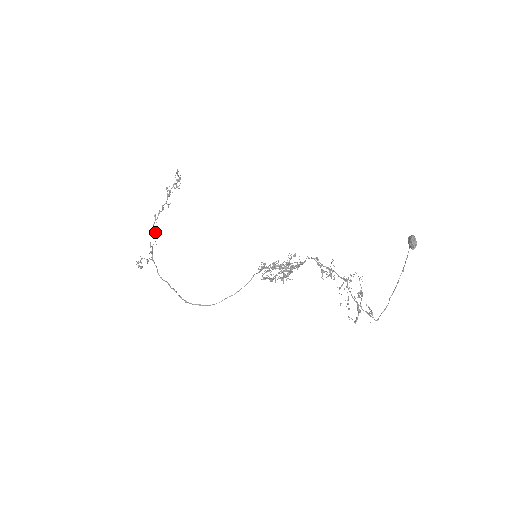
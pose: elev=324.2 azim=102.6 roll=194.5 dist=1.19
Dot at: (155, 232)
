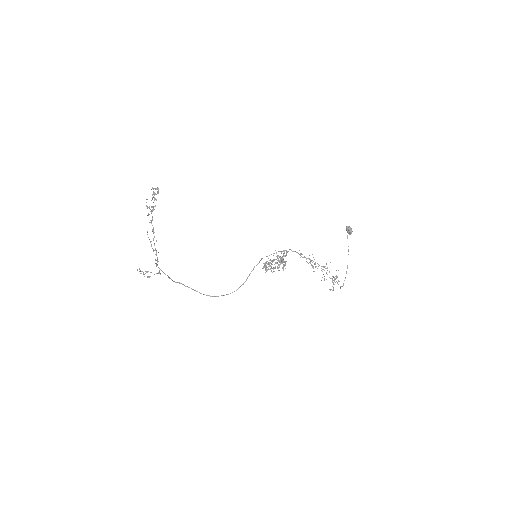
Dot at: (151, 246)
